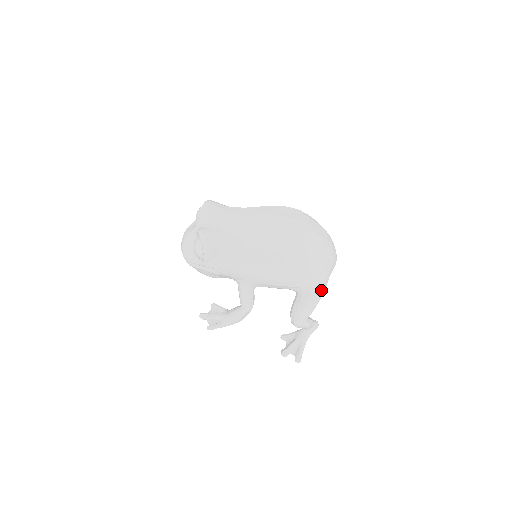
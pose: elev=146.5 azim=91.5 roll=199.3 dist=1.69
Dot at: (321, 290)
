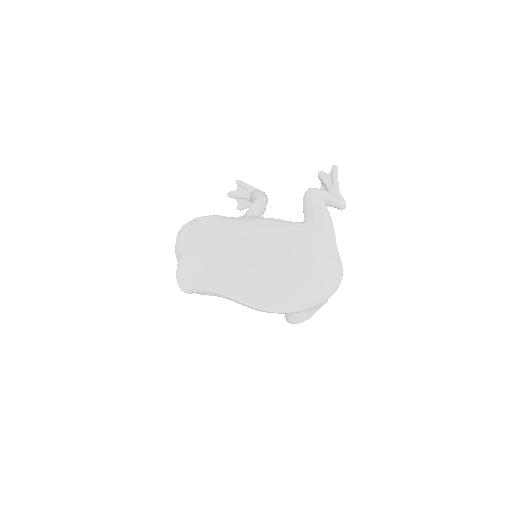
Dot at: (313, 313)
